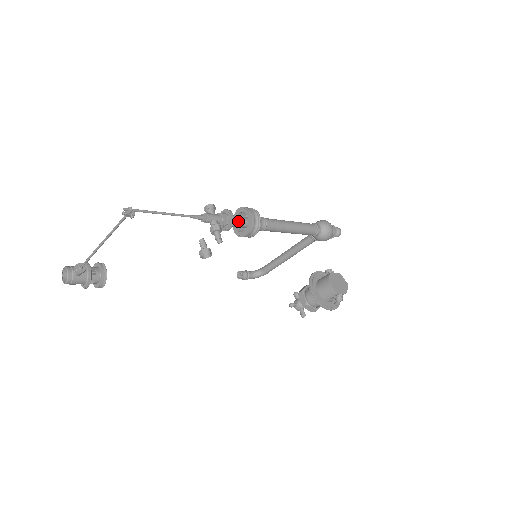
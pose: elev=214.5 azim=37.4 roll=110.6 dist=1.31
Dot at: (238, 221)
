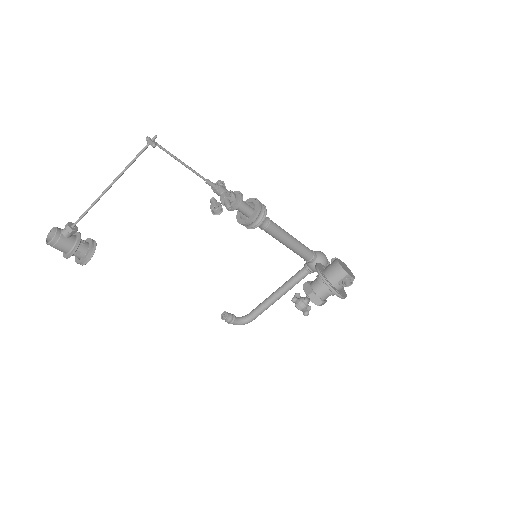
Dot at: (245, 205)
